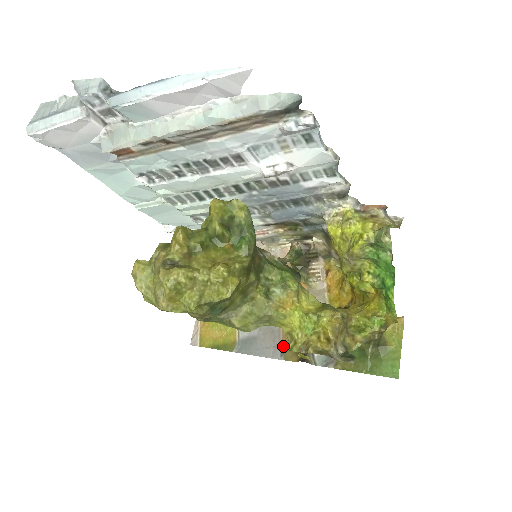
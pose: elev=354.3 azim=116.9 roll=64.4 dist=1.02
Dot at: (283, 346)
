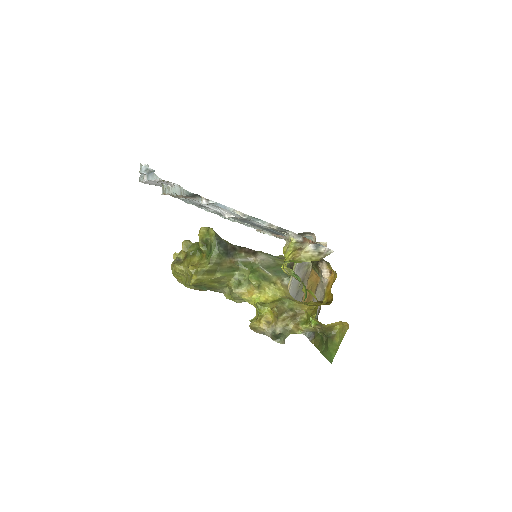
Dot at: occluded
